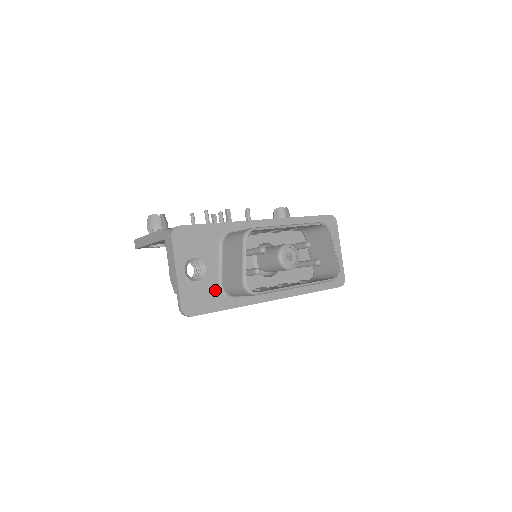
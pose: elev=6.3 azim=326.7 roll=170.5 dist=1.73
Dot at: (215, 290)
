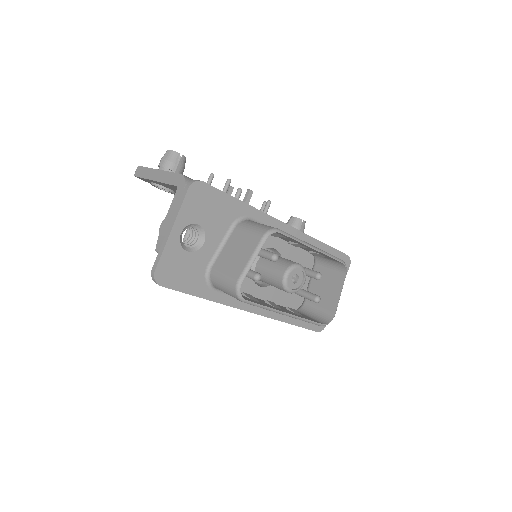
Dot at: (200, 271)
